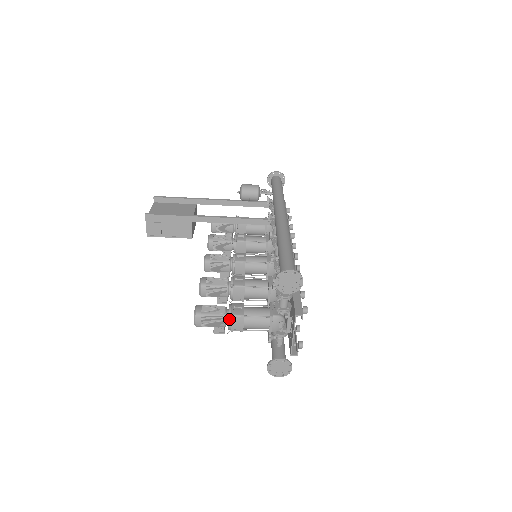
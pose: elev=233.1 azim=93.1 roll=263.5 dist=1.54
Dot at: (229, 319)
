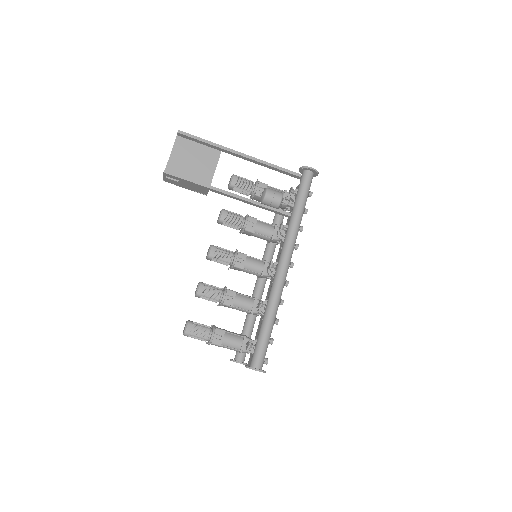
Dot at: (209, 344)
